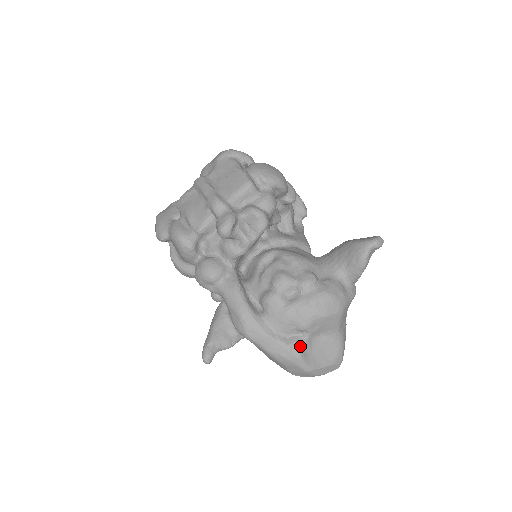
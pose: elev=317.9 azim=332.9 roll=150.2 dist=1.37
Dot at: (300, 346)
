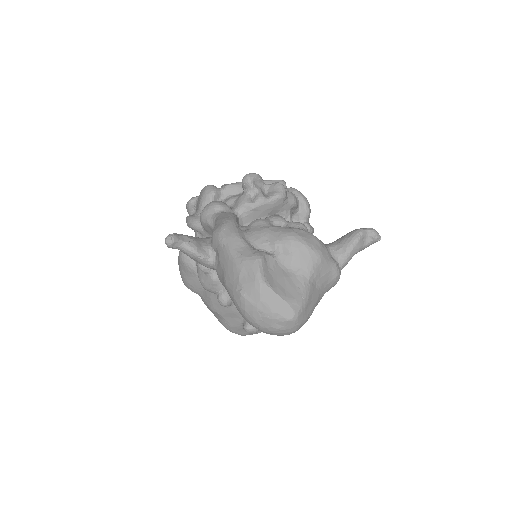
Dot at: (265, 256)
